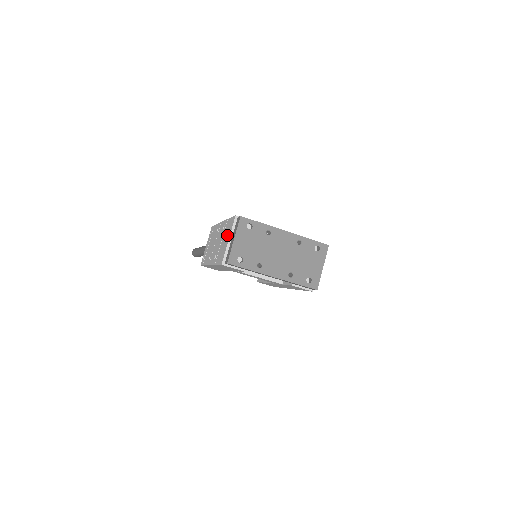
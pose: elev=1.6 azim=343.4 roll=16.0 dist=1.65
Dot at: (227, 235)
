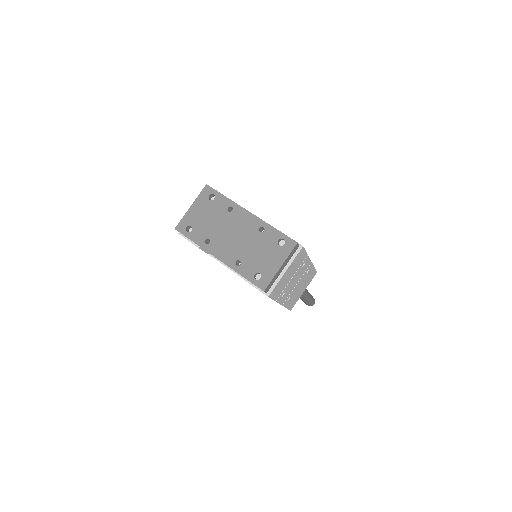
Dot at: occluded
